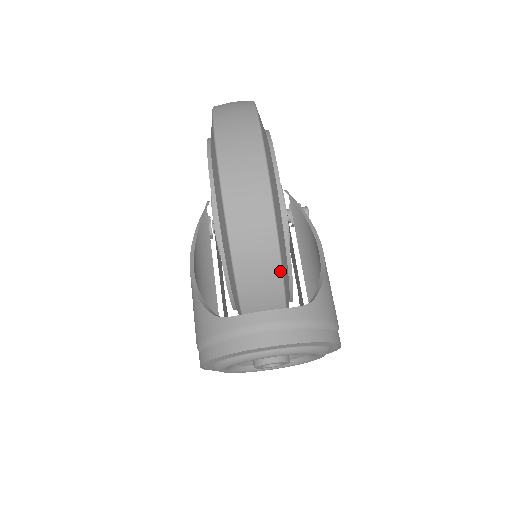
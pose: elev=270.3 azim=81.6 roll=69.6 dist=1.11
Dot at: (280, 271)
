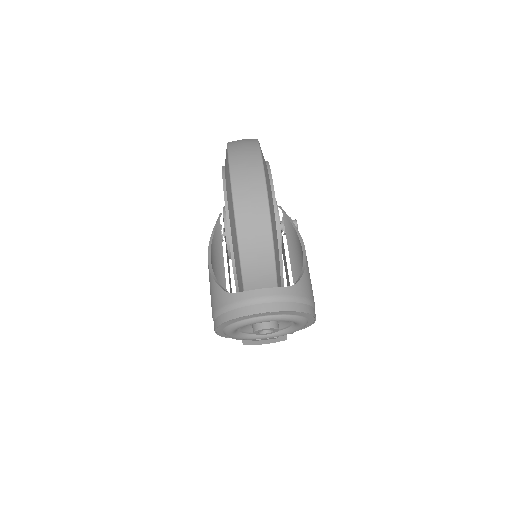
Dot at: (274, 264)
